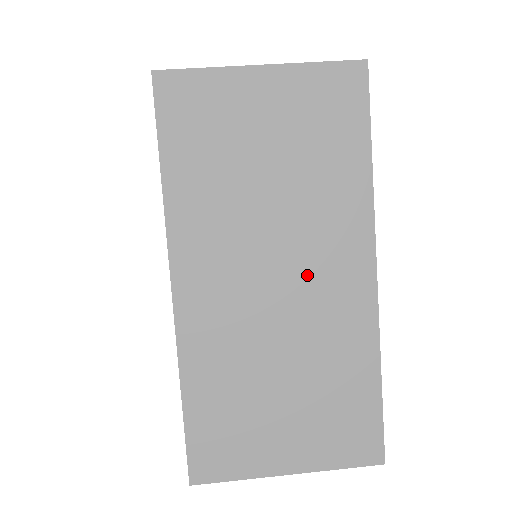
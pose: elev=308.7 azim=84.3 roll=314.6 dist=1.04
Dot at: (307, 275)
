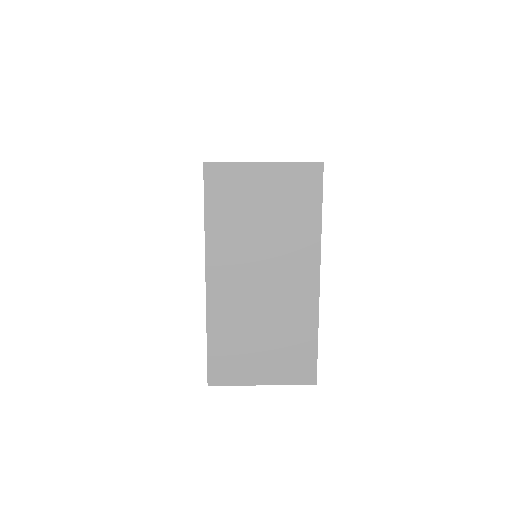
Dot at: occluded
